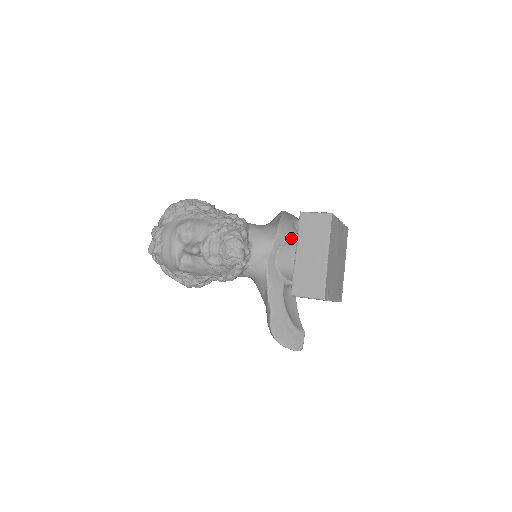
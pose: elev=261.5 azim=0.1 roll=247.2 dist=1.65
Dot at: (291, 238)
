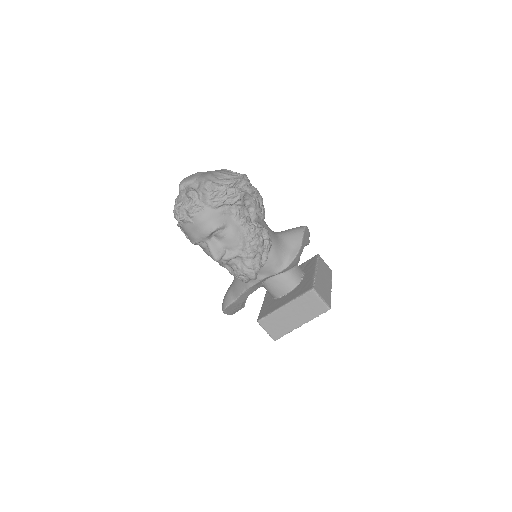
Dot at: (291, 272)
